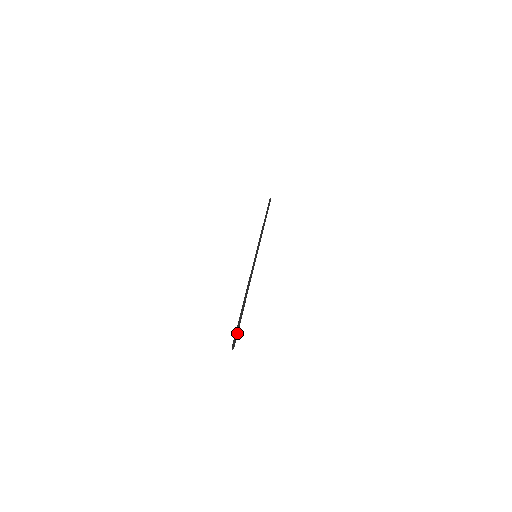
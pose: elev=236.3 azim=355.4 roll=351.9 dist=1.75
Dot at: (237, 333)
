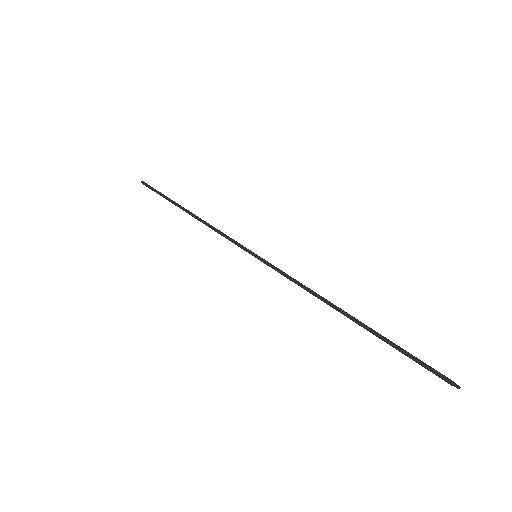
Dot at: (425, 364)
